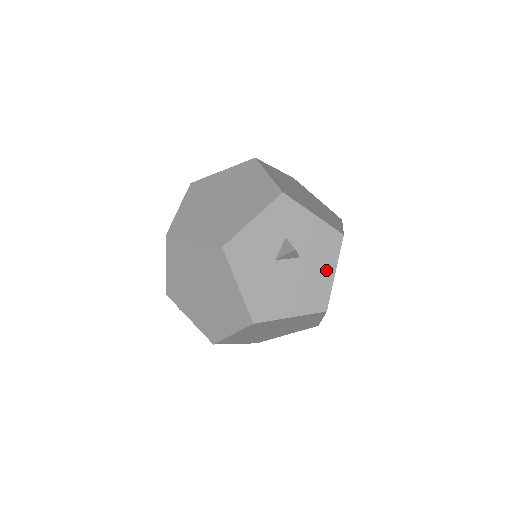
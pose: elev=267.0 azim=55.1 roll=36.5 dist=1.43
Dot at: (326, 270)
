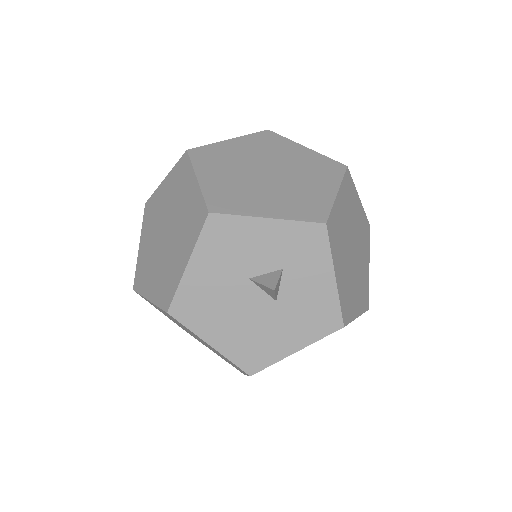
Dot at: (290, 340)
